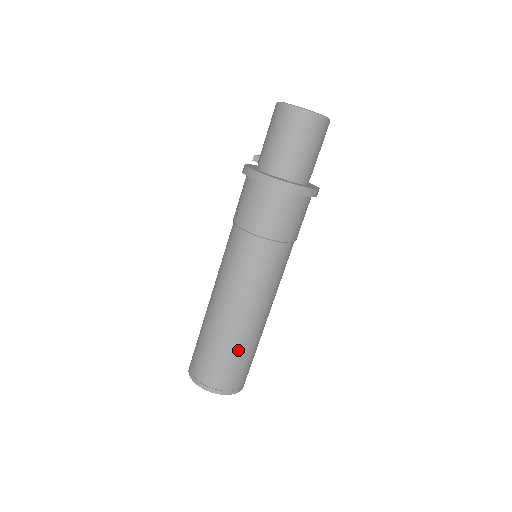
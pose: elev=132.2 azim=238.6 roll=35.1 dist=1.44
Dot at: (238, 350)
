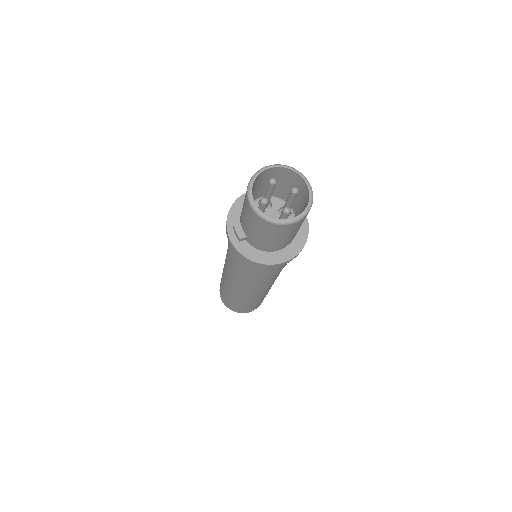
Dot at: occluded
